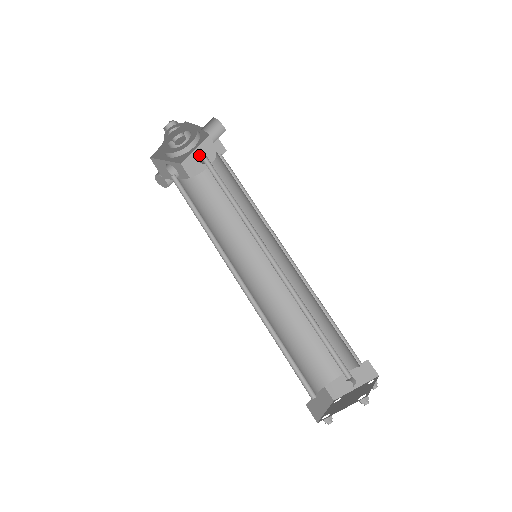
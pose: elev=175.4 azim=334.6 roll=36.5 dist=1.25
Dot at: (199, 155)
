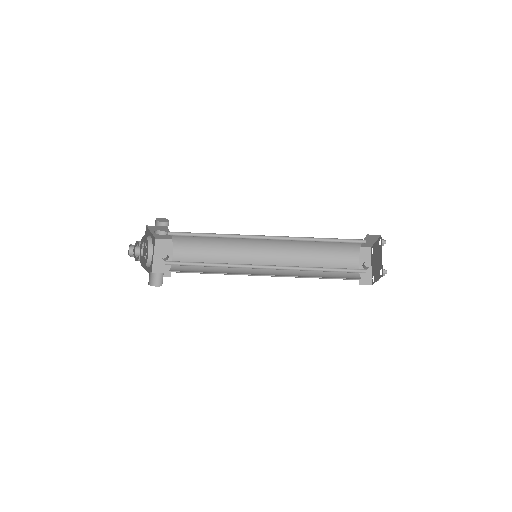
Dot at: (162, 254)
